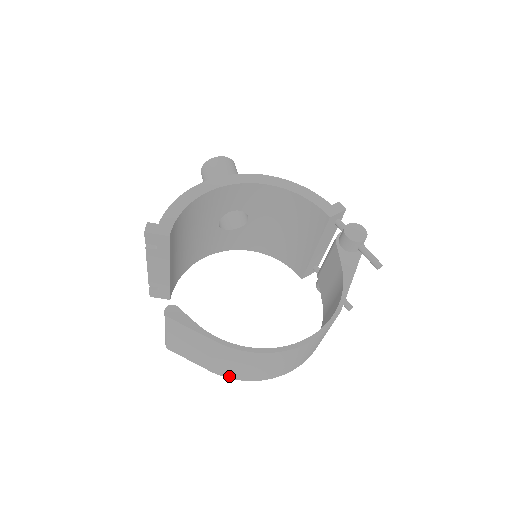
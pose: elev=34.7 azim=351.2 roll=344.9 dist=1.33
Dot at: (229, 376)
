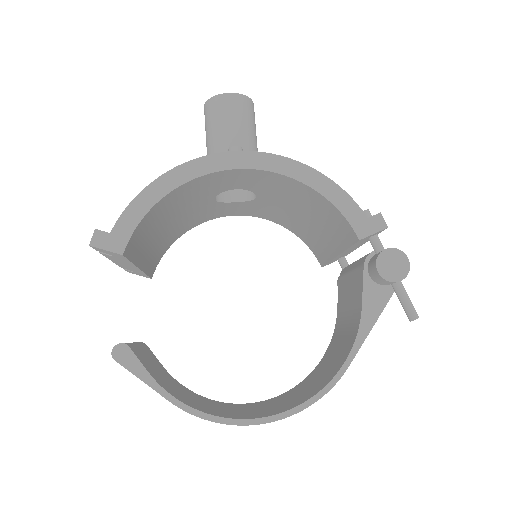
Dot at: occluded
